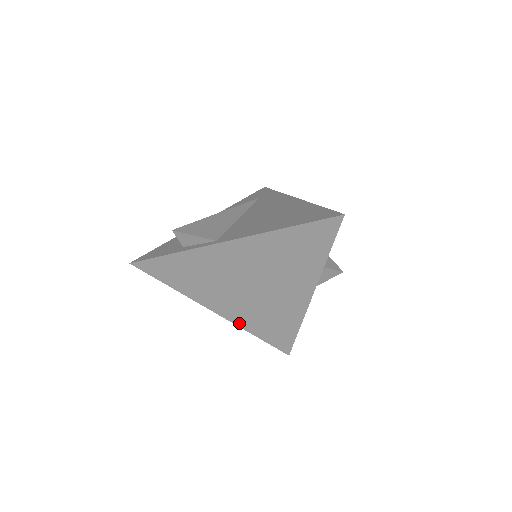
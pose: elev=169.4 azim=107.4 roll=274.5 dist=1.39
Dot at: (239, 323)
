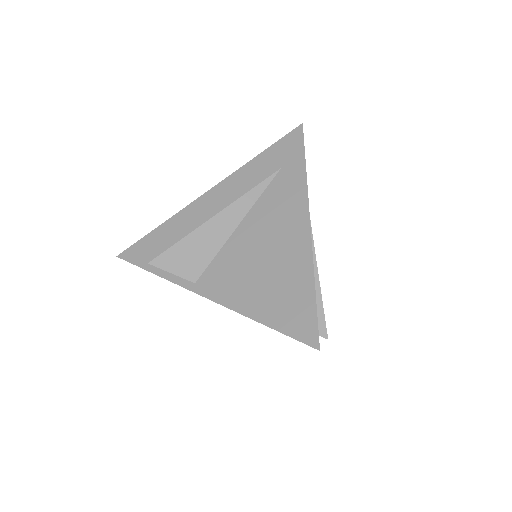
Dot at: occluded
